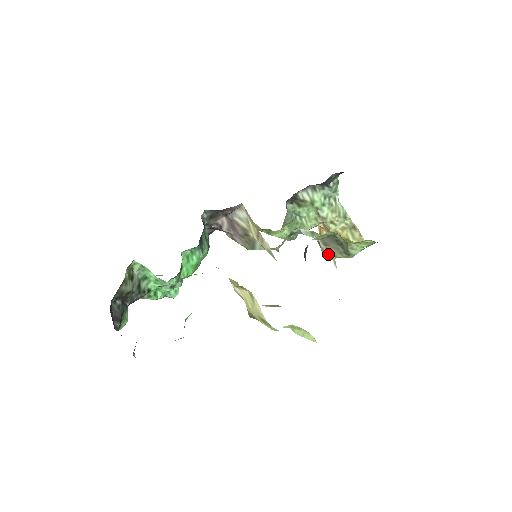
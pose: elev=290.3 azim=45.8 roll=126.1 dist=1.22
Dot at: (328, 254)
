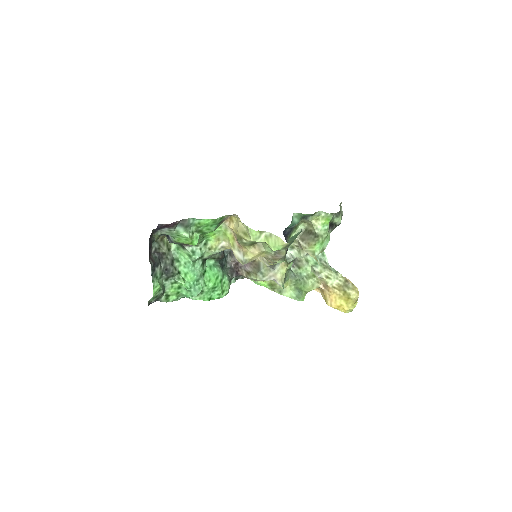
Dot at: (308, 250)
